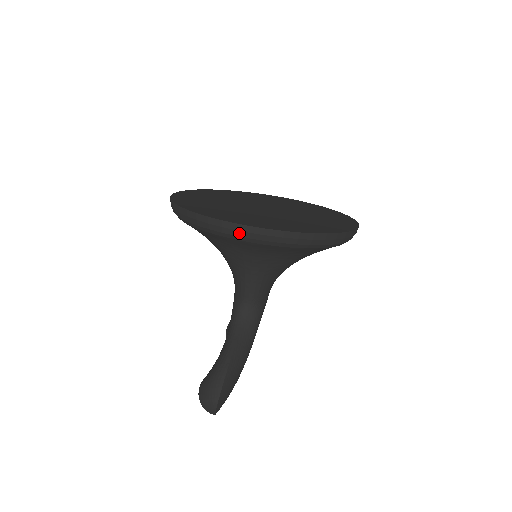
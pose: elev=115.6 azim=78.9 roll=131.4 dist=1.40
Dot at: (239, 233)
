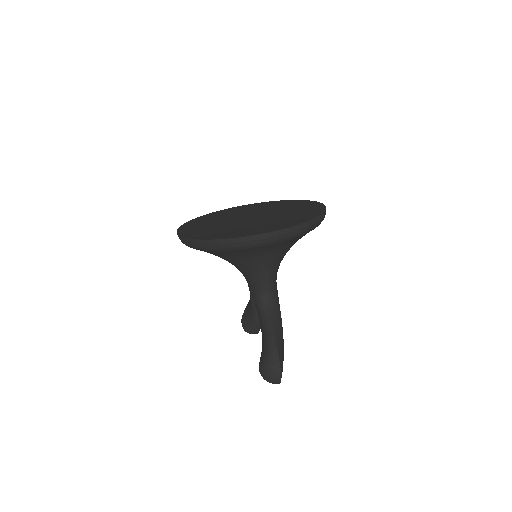
Dot at: (257, 241)
